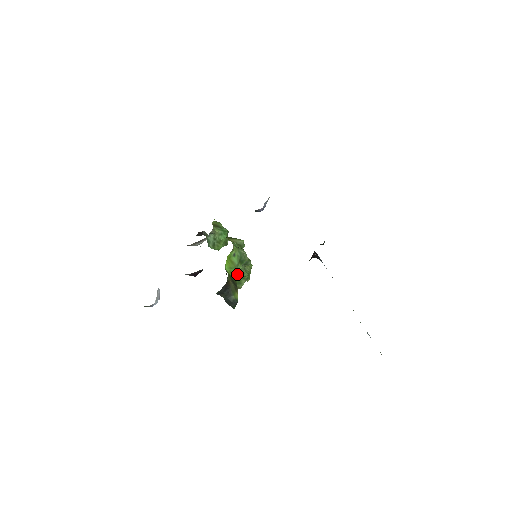
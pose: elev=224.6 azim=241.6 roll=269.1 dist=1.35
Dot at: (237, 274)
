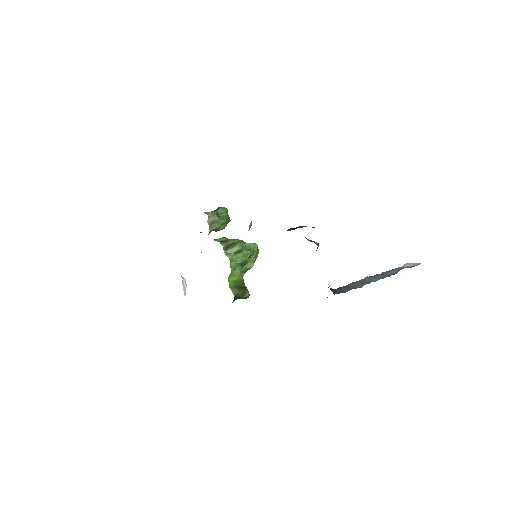
Dot at: (243, 272)
